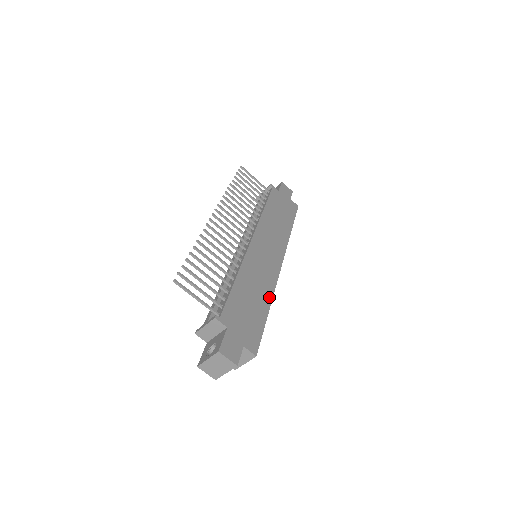
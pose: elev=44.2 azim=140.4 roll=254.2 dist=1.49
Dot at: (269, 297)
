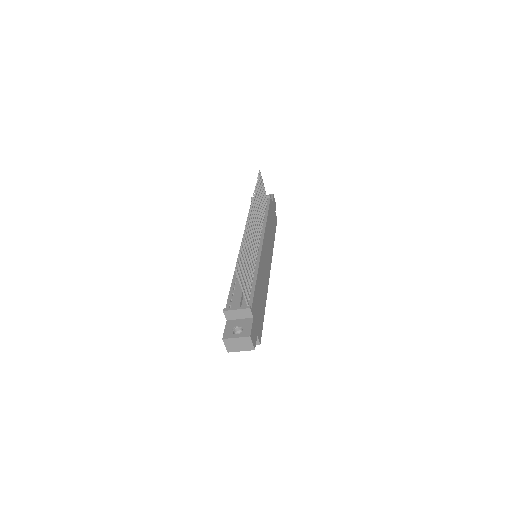
Dot at: (266, 297)
